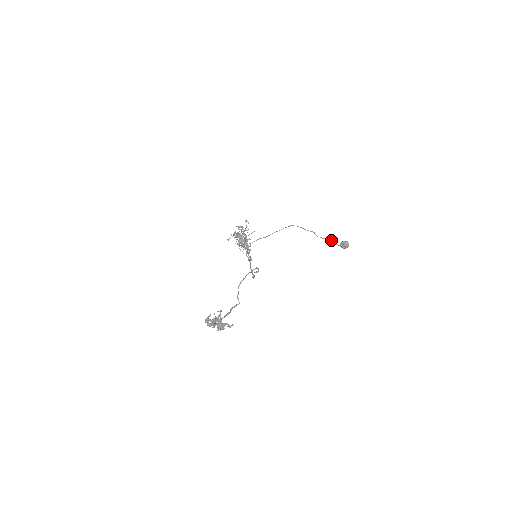
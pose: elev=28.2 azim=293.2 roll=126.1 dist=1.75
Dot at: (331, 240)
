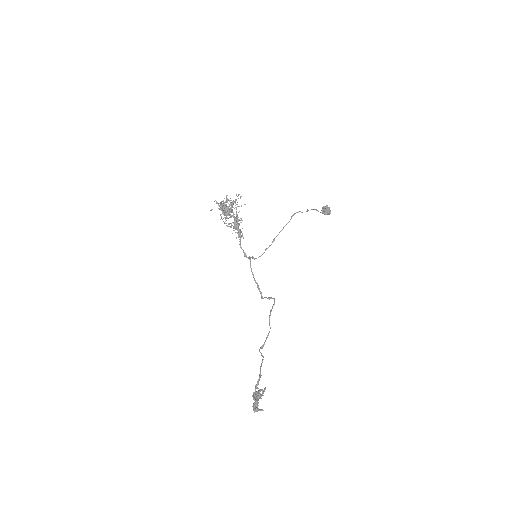
Dot at: (317, 210)
